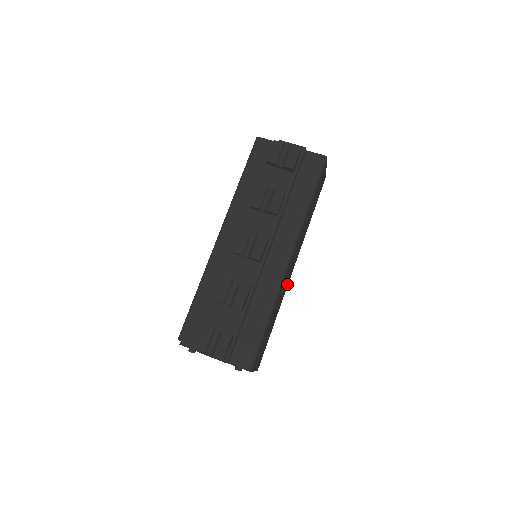
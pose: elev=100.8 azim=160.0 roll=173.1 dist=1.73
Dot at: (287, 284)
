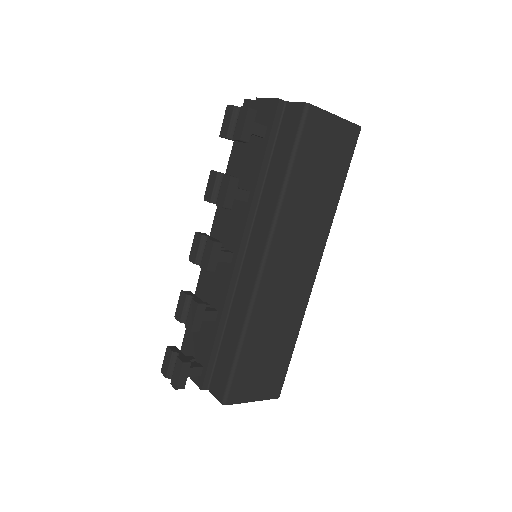
Dot at: (306, 290)
